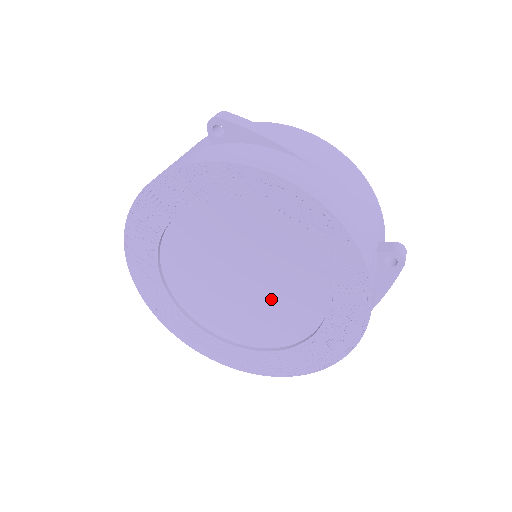
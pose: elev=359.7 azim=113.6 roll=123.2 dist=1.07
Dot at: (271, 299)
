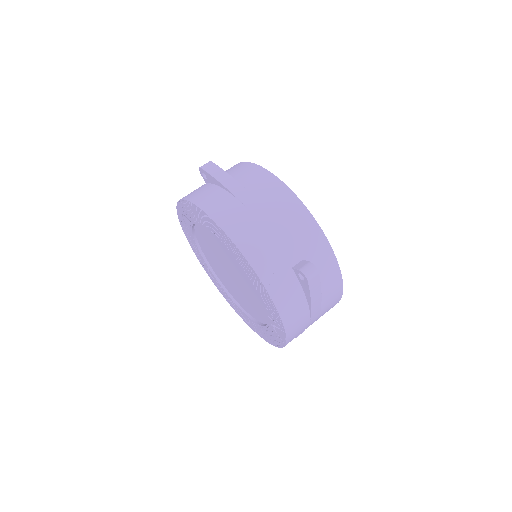
Dot at: (245, 289)
